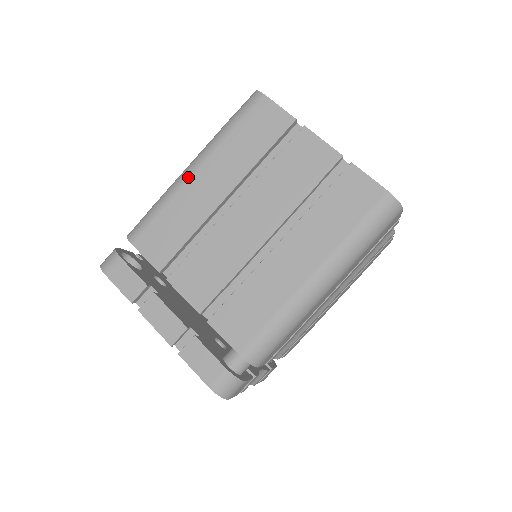
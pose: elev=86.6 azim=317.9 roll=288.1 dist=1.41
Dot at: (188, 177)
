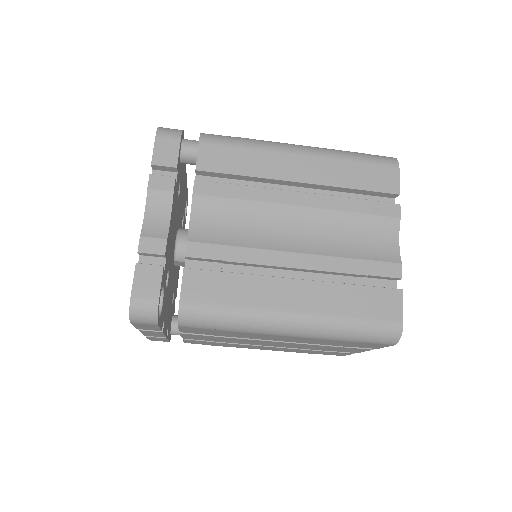
Dot at: (277, 335)
